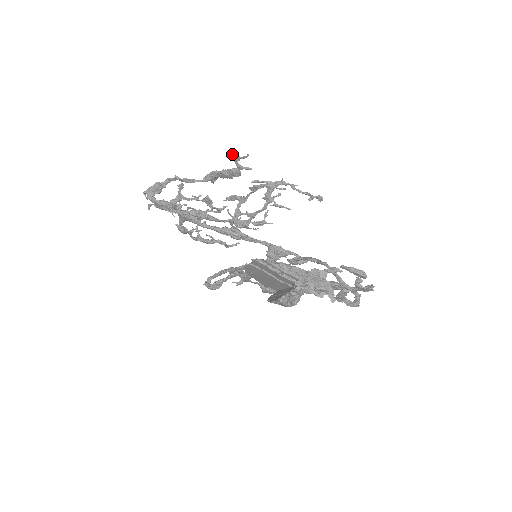
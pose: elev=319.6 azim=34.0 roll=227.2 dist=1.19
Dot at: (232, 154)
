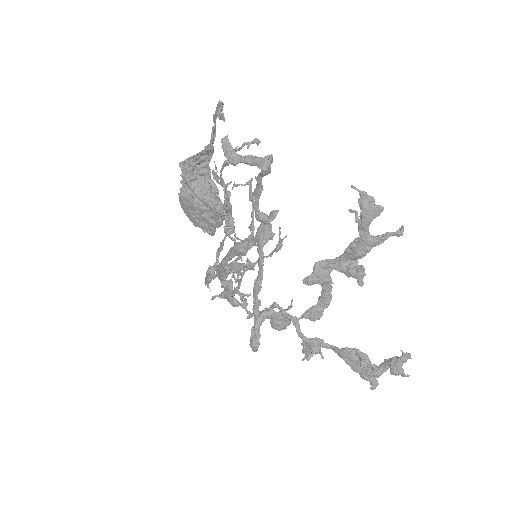
Dot at: (213, 177)
